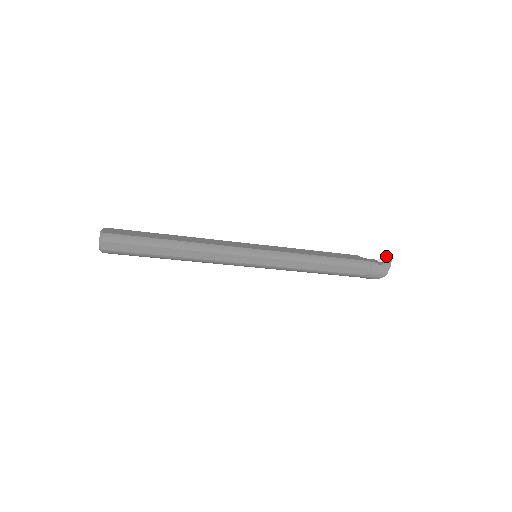
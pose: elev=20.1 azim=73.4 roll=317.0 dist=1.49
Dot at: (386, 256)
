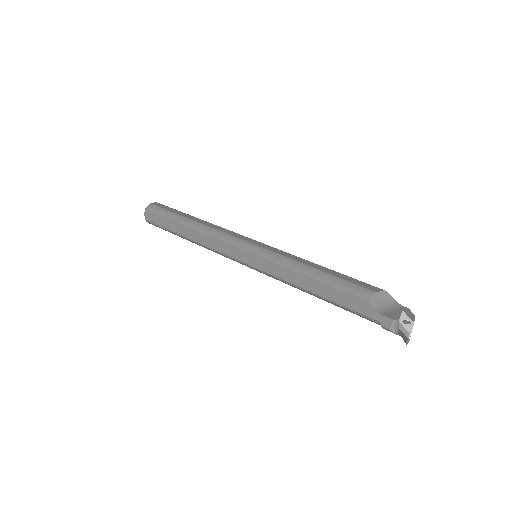
Dot at: (405, 331)
